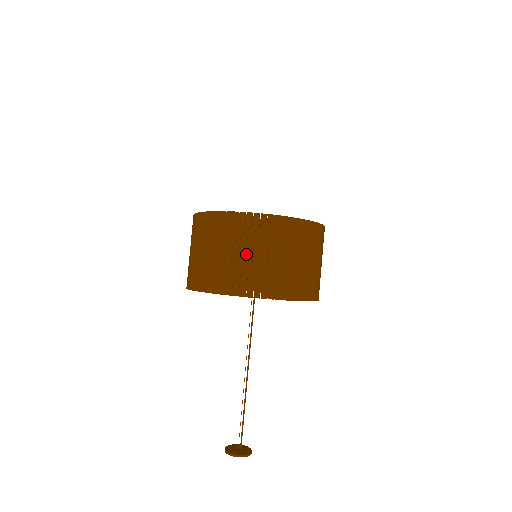
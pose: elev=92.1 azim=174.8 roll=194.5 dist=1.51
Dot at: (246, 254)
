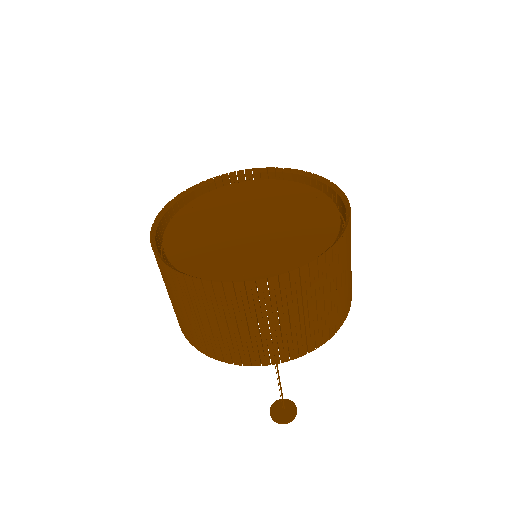
Dot at: (317, 307)
